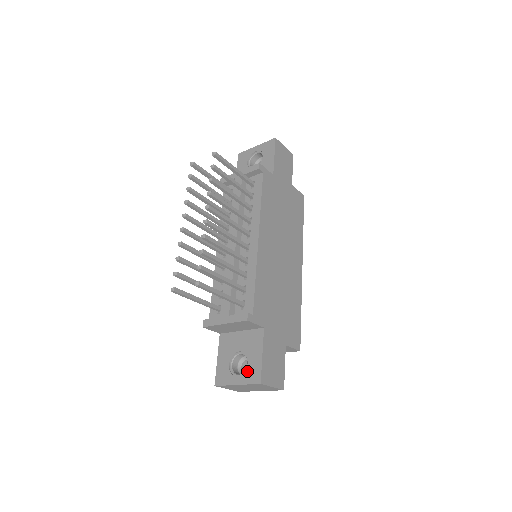
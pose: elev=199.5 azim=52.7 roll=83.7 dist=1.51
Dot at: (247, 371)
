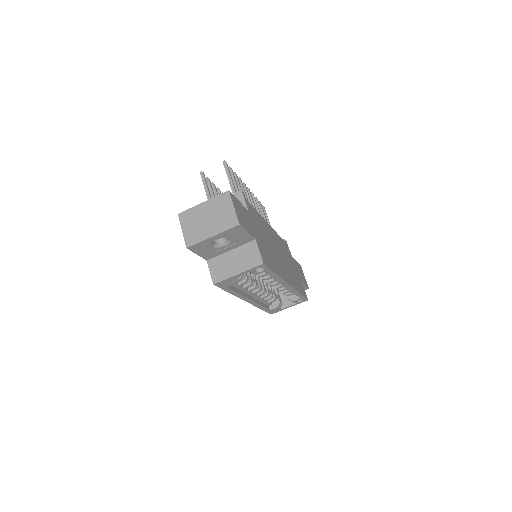
Dot at: occluded
